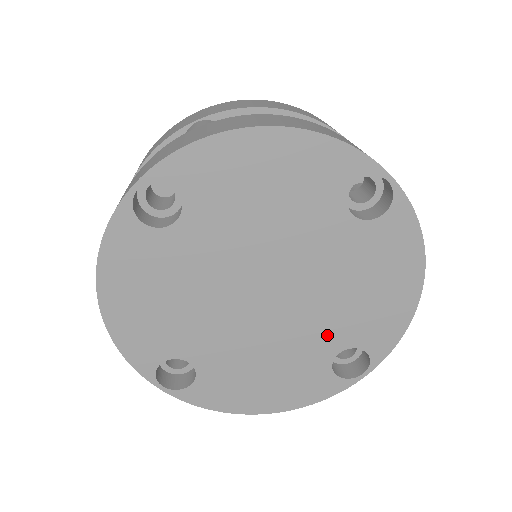
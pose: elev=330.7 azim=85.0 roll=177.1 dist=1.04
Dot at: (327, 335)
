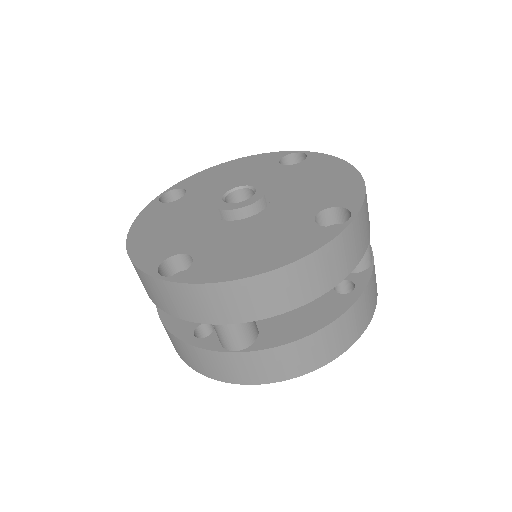
Dot at: occluded
